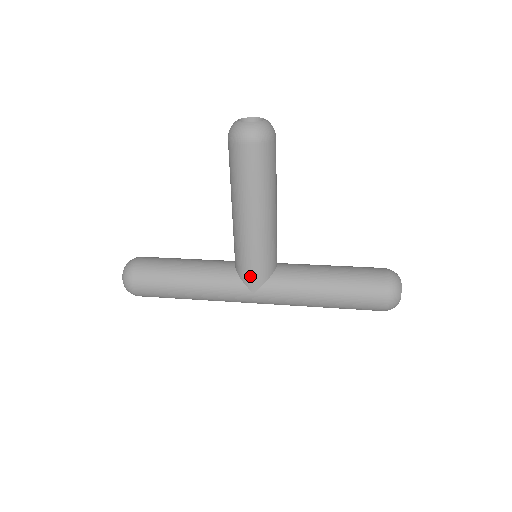
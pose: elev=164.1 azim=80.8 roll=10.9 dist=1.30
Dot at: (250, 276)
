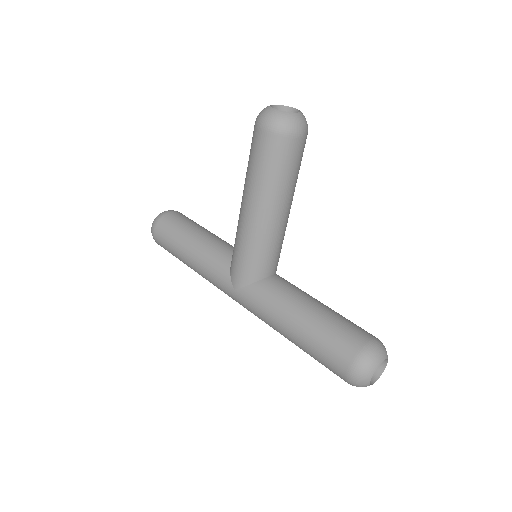
Dot at: (236, 271)
